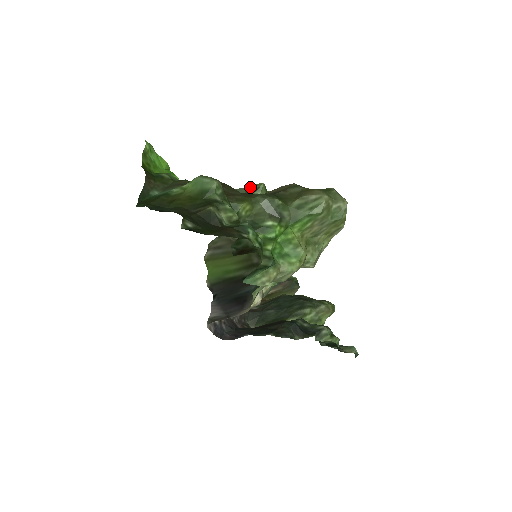
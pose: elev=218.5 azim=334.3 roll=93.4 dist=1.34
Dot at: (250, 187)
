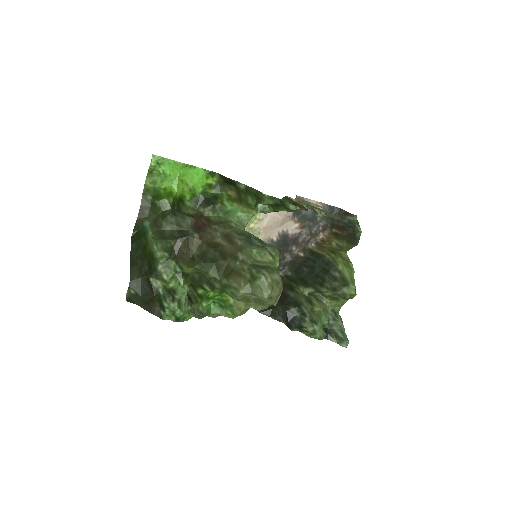
Dot at: (258, 191)
